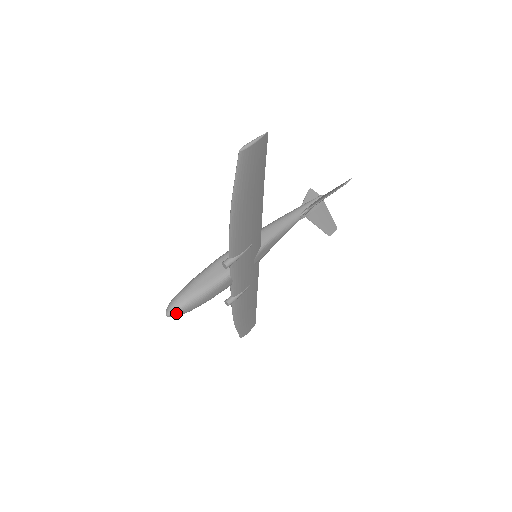
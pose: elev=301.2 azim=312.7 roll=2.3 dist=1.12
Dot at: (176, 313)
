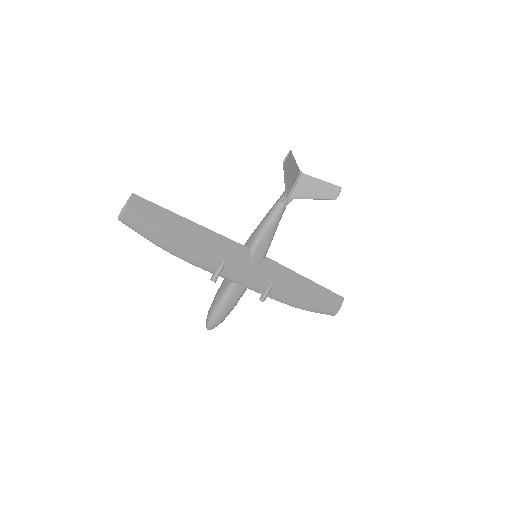
Dot at: (211, 326)
